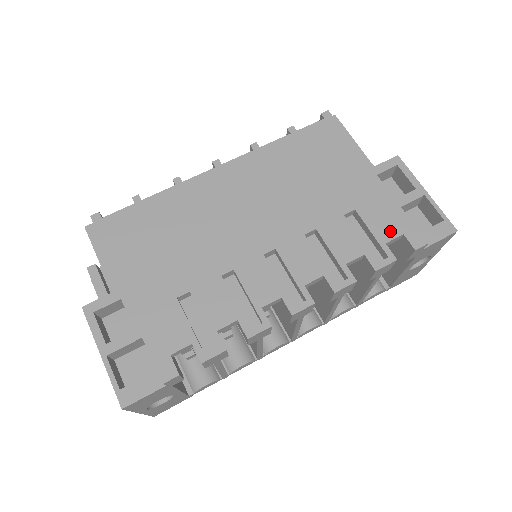
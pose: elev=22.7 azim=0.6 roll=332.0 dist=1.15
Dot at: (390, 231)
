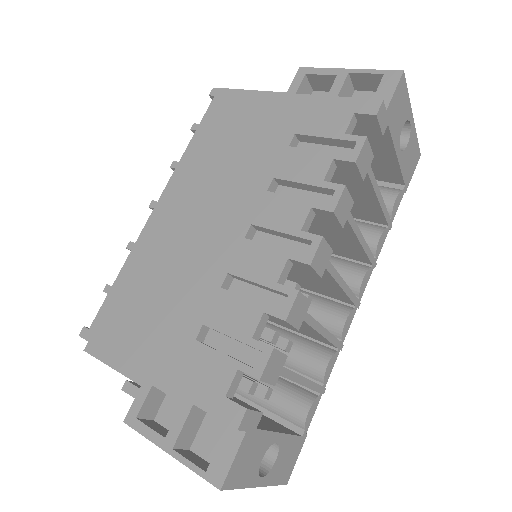
Dot at: (340, 122)
